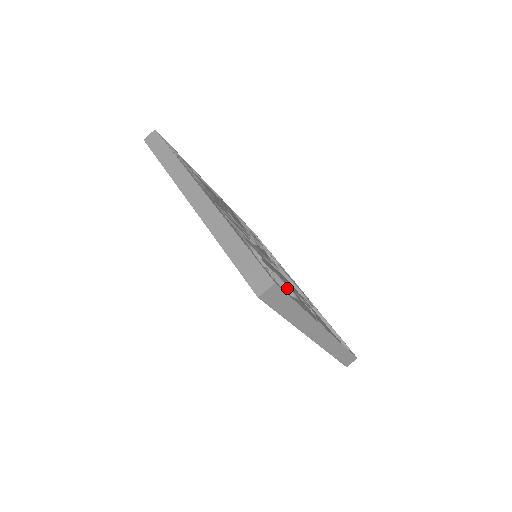
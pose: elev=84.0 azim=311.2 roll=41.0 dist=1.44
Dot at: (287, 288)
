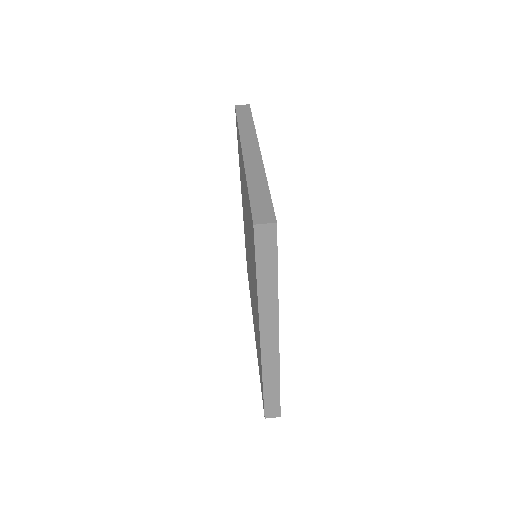
Dot at: occluded
